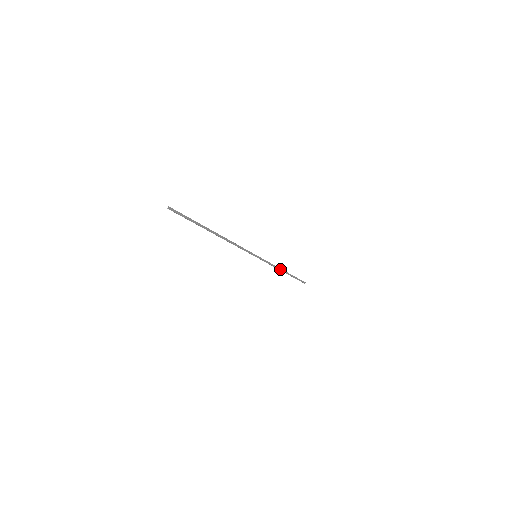
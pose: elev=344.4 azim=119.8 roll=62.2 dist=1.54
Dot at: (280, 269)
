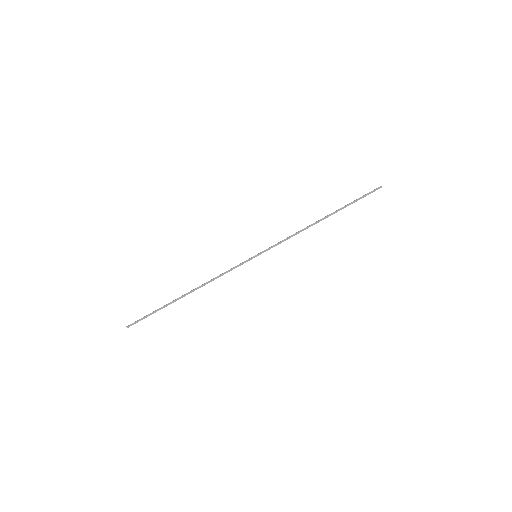
Dot at: (310, 225)
